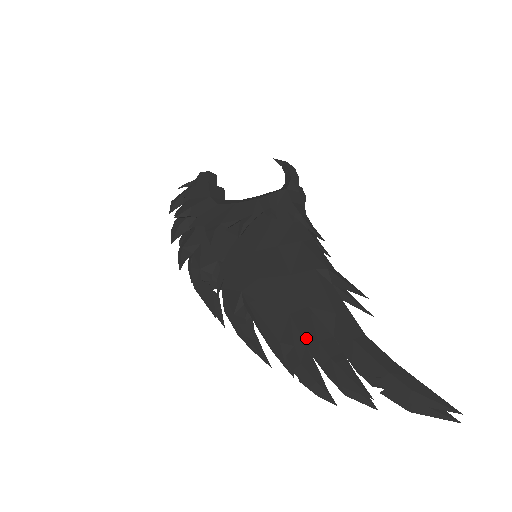
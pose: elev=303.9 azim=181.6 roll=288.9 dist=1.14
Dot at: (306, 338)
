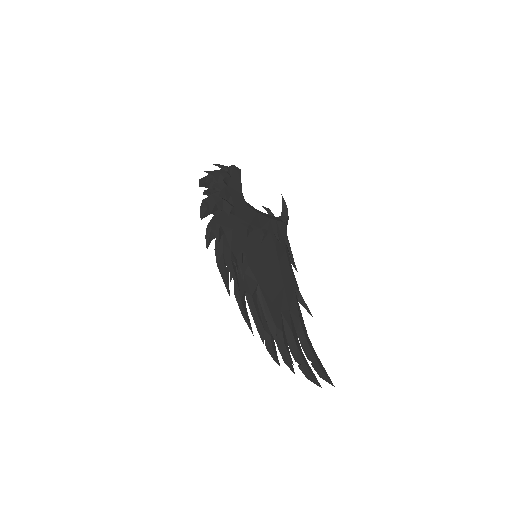
Dot at: (287, 329)
